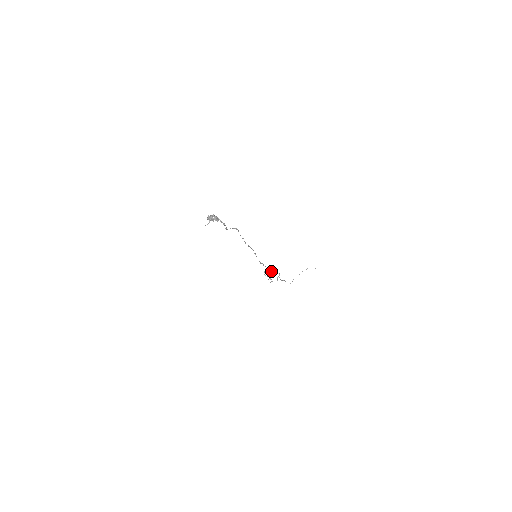
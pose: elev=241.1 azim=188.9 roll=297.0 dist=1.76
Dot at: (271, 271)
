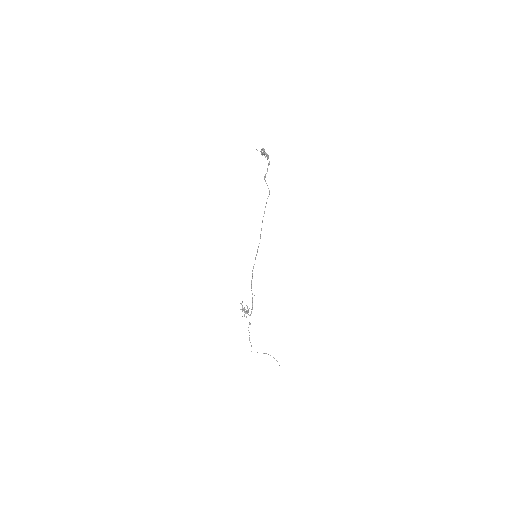
Dot at: occluded
